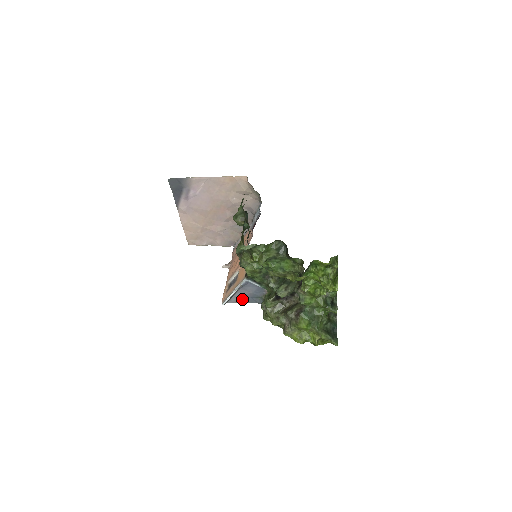
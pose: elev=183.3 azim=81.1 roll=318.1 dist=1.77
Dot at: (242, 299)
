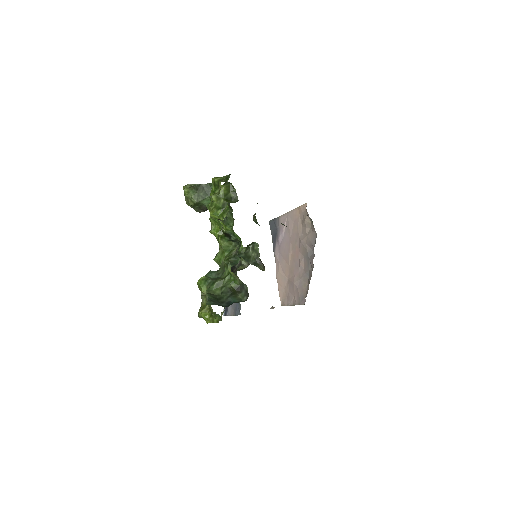
Dot at: (234, 309)
